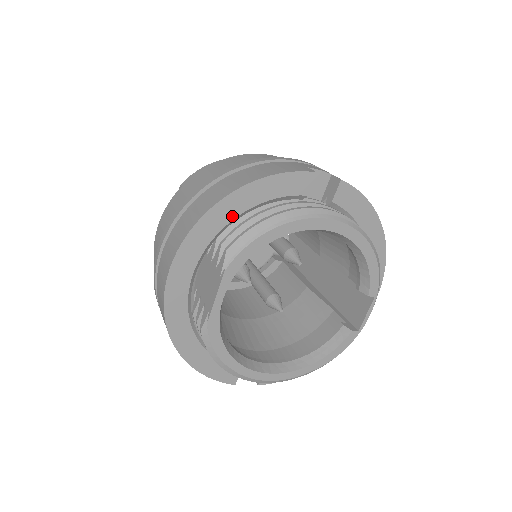
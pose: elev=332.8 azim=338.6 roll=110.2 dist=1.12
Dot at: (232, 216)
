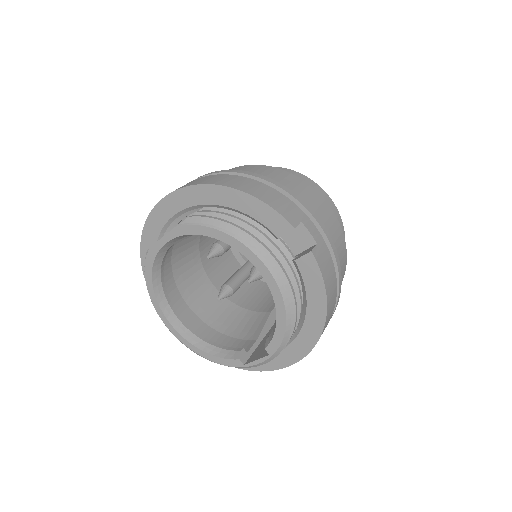
Dot at: (218, 202)
